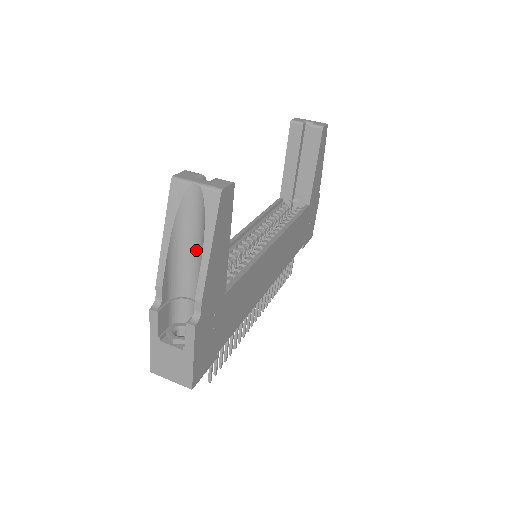
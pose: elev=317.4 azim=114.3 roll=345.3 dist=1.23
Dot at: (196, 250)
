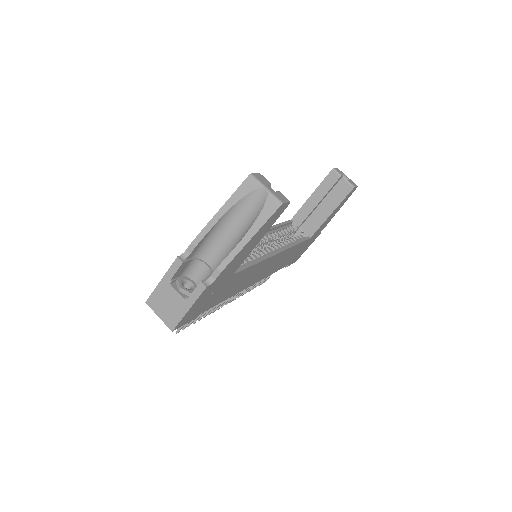
Dot at: (236, 233)
